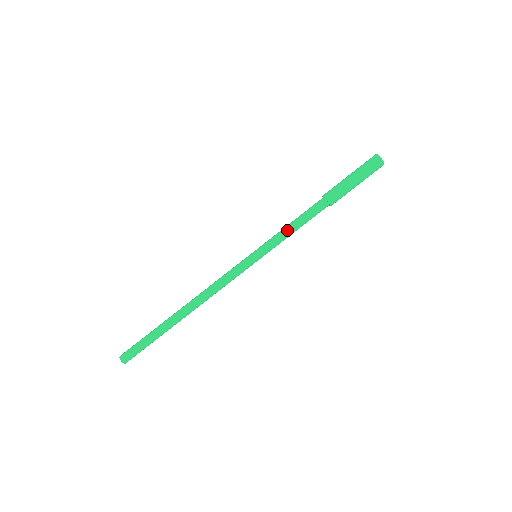
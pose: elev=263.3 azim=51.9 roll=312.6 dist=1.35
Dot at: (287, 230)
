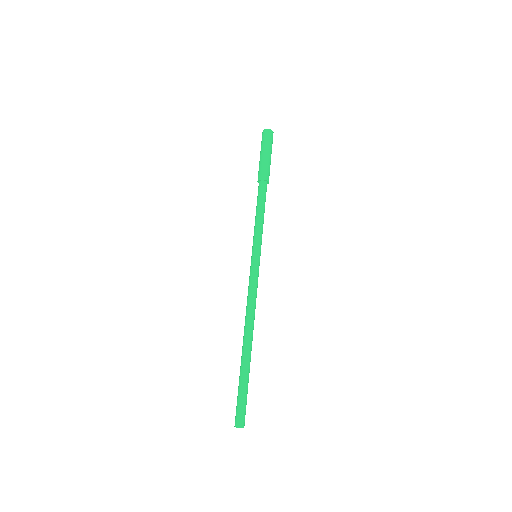
Dot at: (256, 220)
